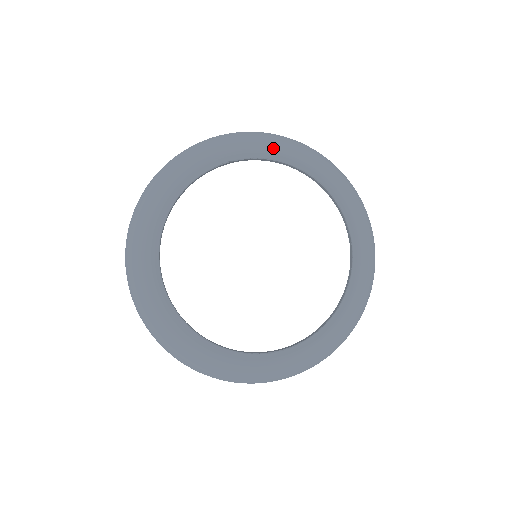
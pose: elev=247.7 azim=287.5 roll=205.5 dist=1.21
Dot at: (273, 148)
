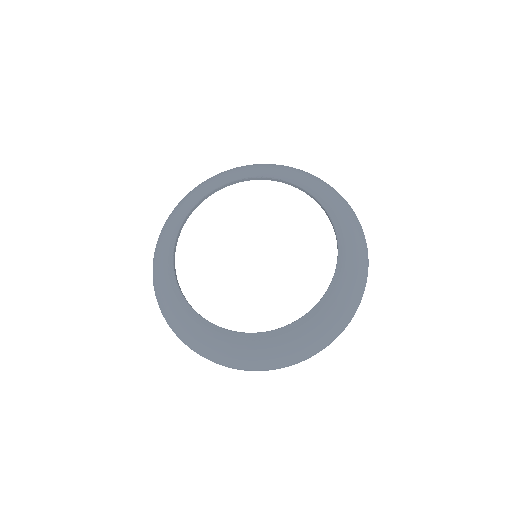
Dot at: (292, 174)
